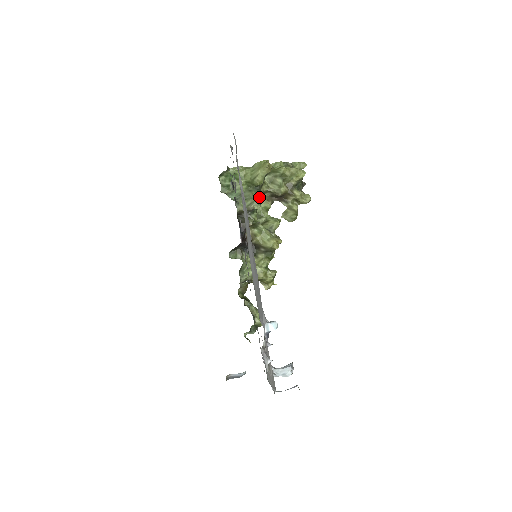
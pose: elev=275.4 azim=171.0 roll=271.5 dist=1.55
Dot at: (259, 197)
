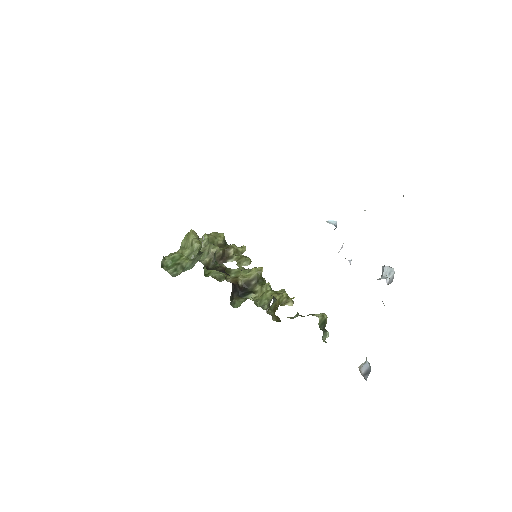
Dot at: occluded
